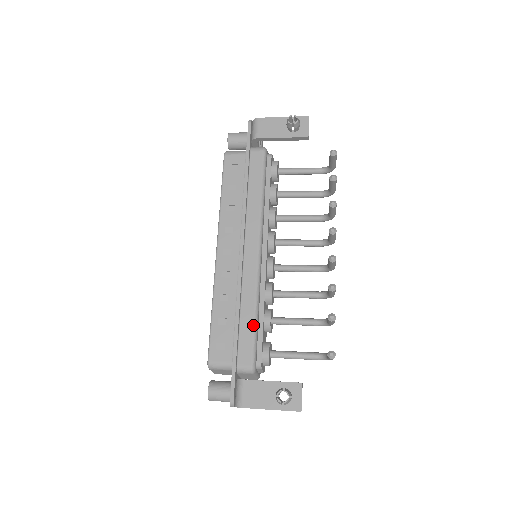
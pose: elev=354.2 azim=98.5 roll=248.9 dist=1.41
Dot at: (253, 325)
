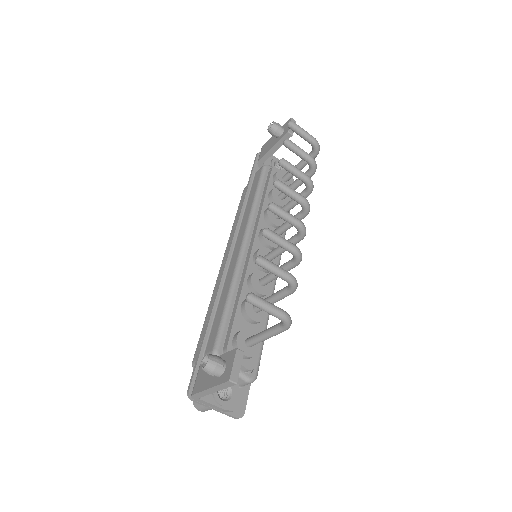
Dot at: (223, 310)
